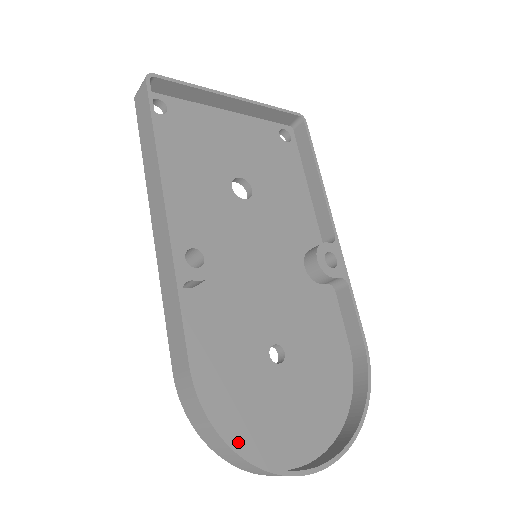
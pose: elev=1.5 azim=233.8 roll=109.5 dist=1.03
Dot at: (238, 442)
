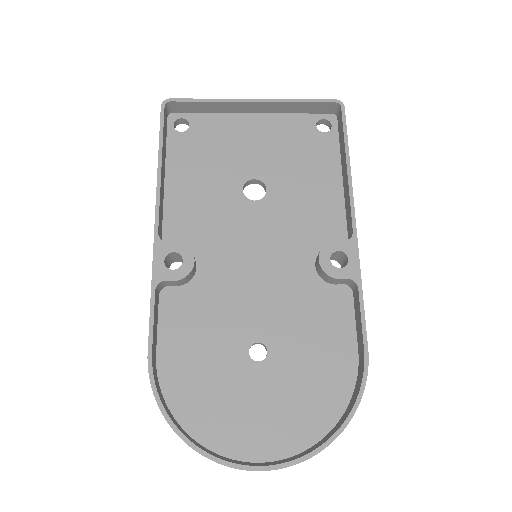
Dot at: (196, 425)
